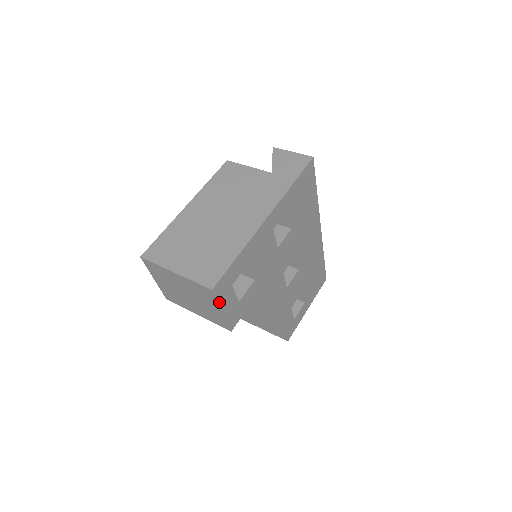
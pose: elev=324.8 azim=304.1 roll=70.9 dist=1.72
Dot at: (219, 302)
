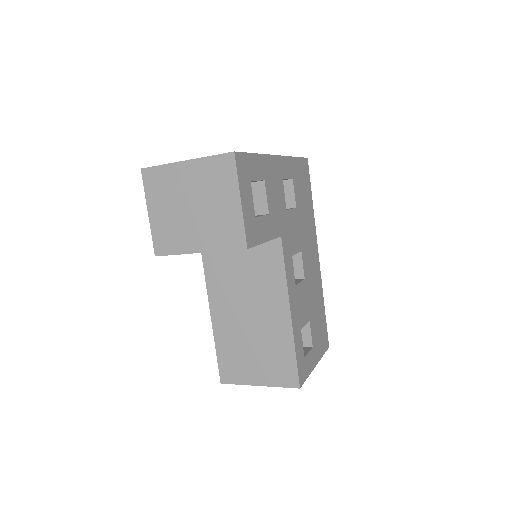
Dot at: (239, 181)
